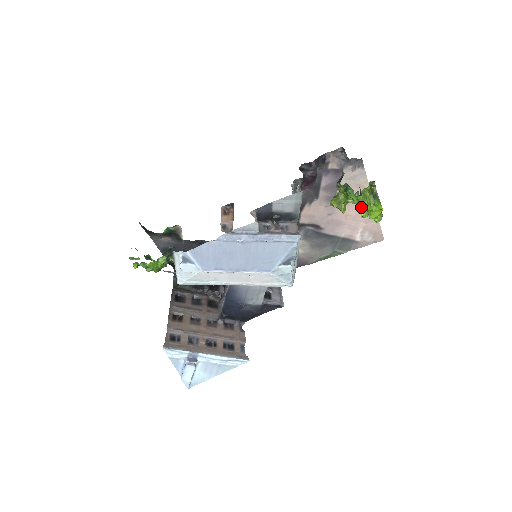
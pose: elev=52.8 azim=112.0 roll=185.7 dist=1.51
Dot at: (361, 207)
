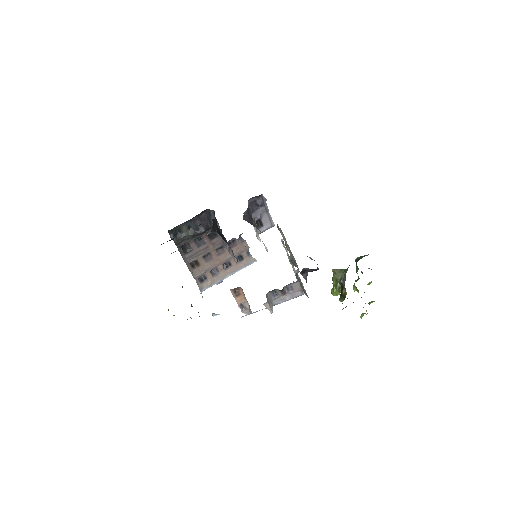
Dot at: (357, 291)
